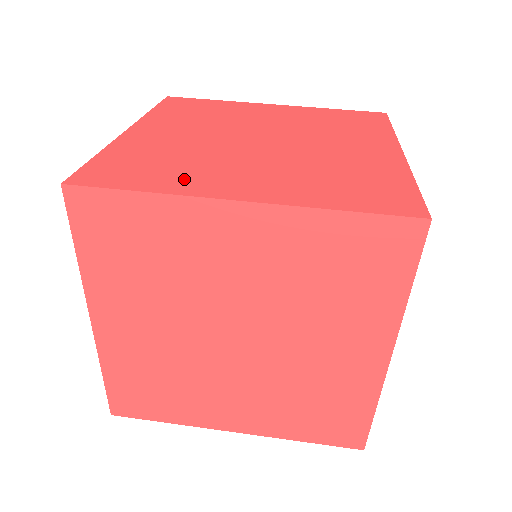
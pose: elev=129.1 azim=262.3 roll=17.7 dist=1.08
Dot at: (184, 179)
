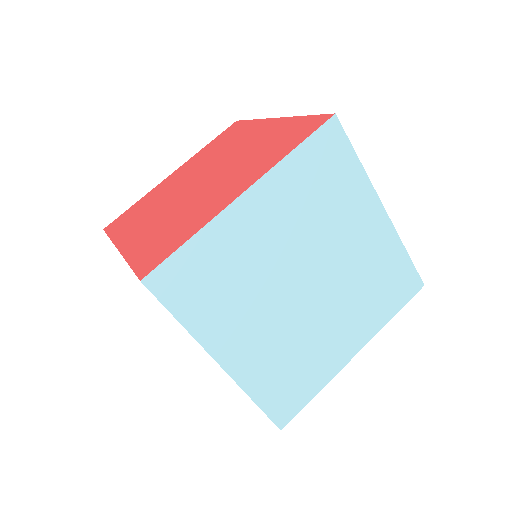
Dot at: occluded
